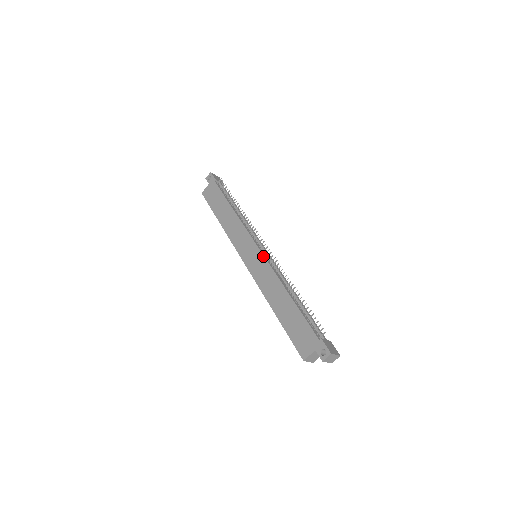
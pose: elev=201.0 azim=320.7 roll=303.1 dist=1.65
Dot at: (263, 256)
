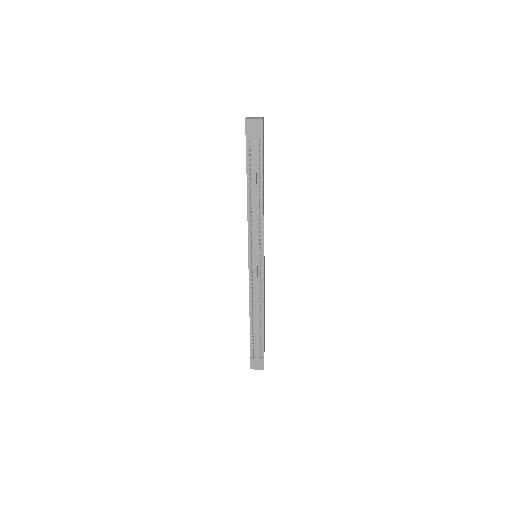
Dot at: occluded
